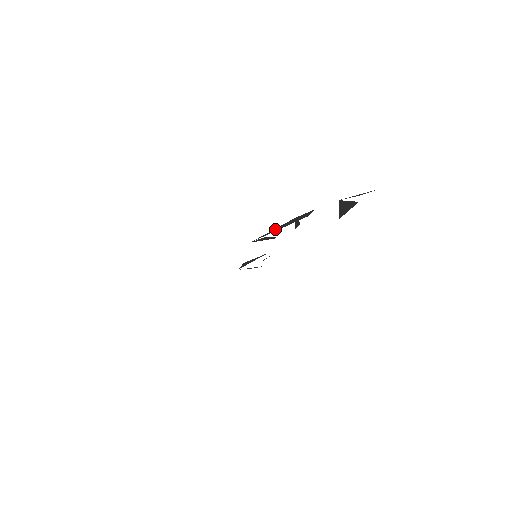
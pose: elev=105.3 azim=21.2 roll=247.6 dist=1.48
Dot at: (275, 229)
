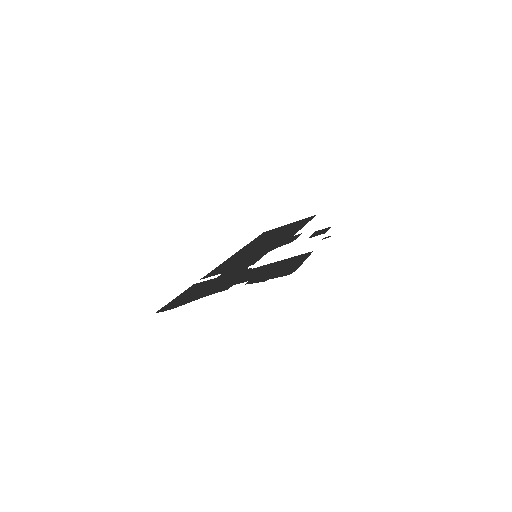
Dot at: (222, 280)
